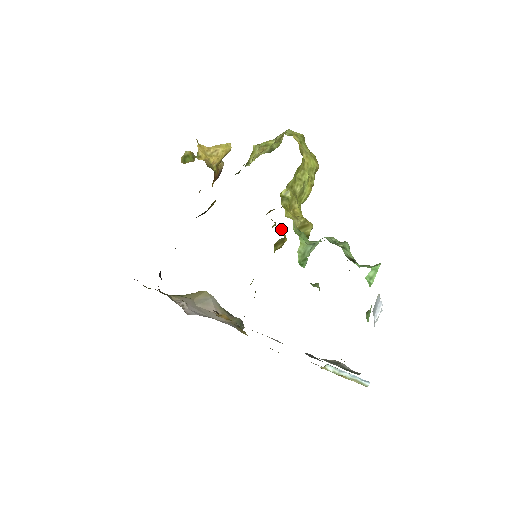
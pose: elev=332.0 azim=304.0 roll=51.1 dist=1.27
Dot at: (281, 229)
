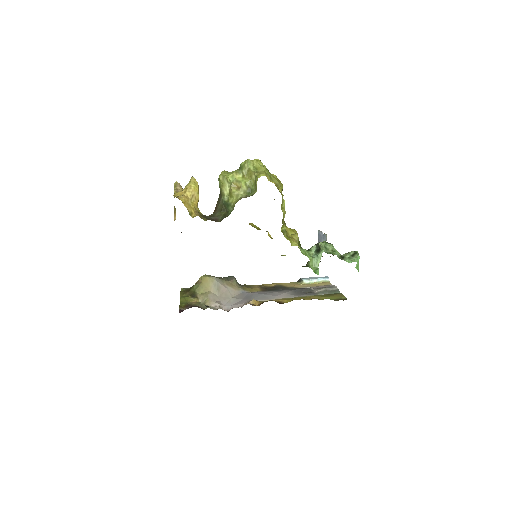
Dot at: (268, 234)
